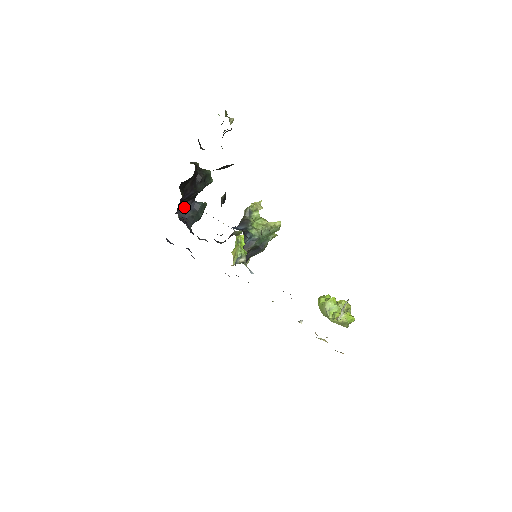
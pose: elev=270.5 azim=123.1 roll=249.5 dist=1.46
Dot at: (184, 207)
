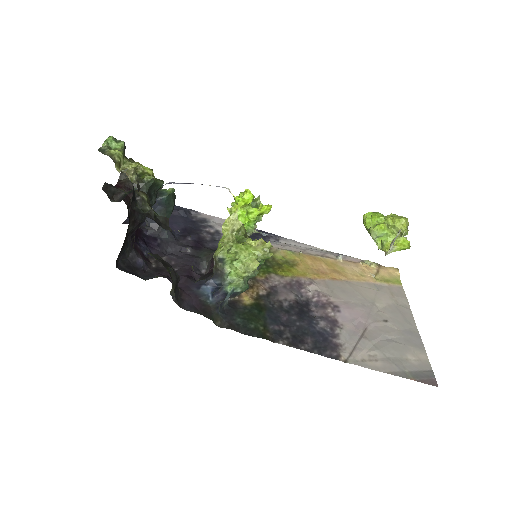
Dot at: occluded
